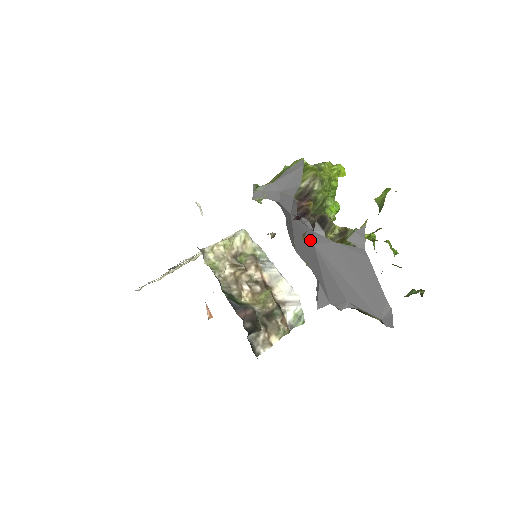
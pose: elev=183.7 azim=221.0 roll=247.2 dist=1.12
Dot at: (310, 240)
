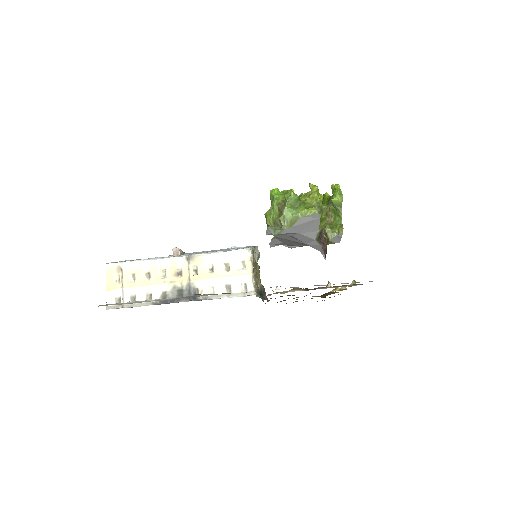
Dot at: occluded
